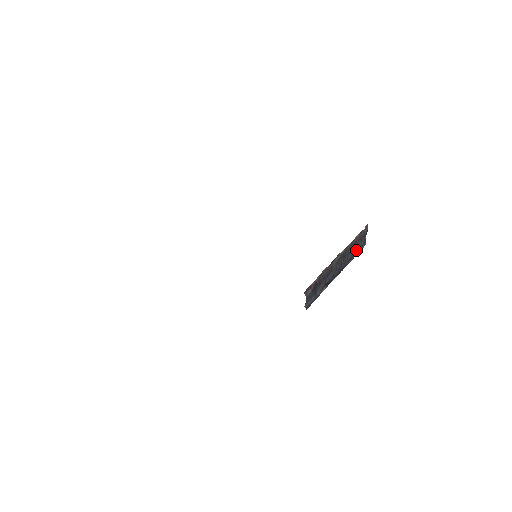
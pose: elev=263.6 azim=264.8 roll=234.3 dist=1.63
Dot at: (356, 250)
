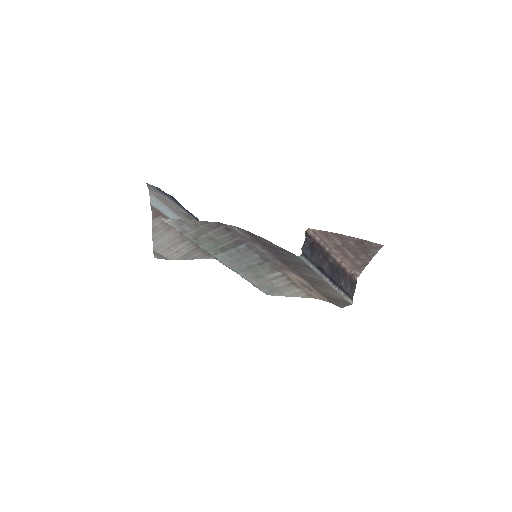
Dot at: (345, 292)
